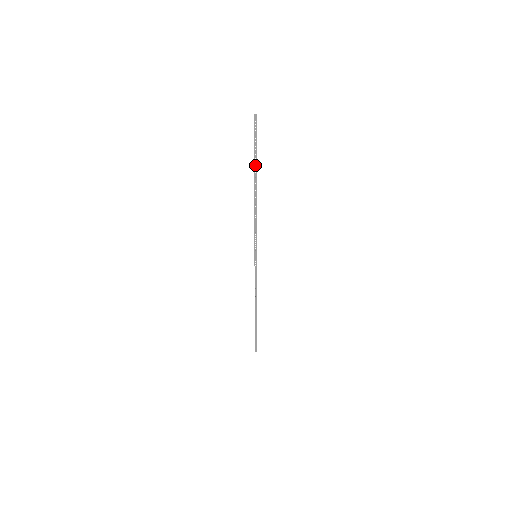
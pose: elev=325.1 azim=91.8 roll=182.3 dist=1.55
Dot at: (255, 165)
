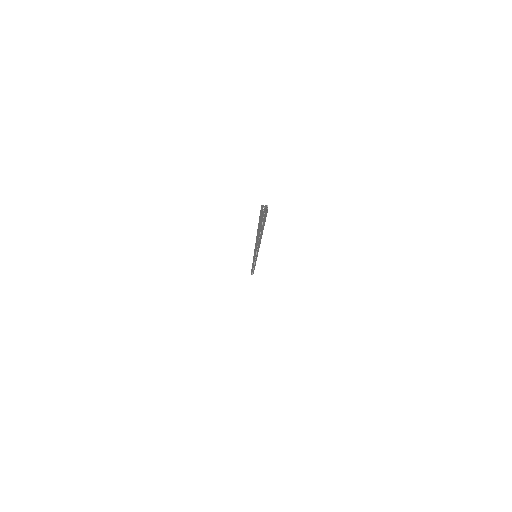
Dot at: occluded
